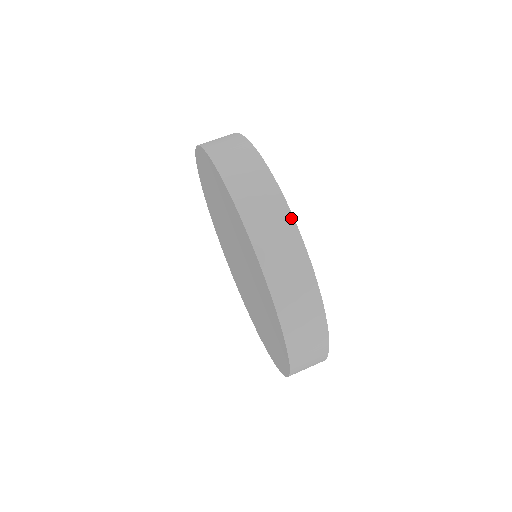
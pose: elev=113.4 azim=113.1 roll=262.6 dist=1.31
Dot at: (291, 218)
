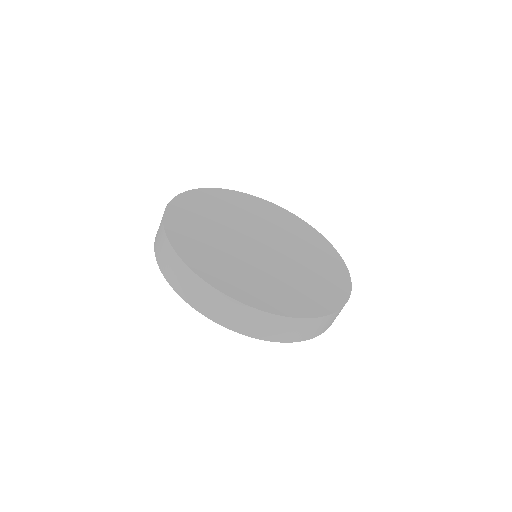
Dot at: (313, 319)
